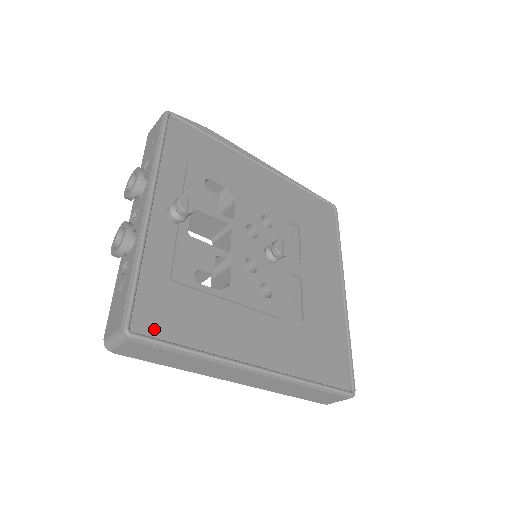
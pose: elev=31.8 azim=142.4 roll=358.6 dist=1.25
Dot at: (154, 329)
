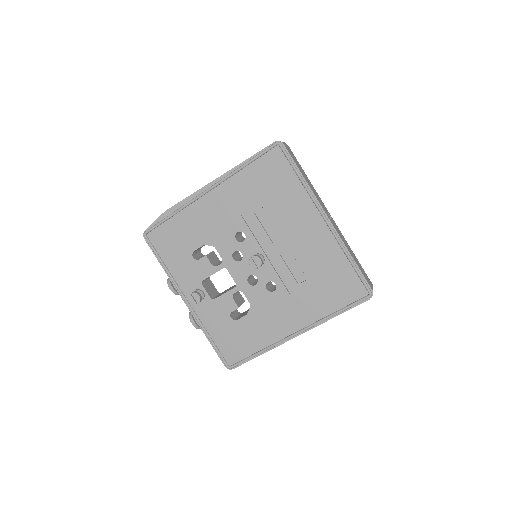
Dot at: (237, 357)
